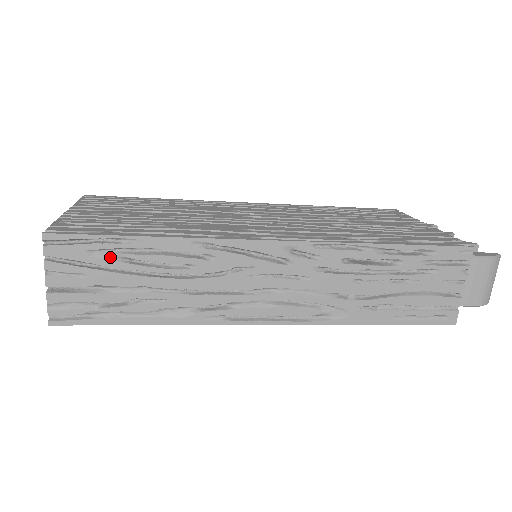
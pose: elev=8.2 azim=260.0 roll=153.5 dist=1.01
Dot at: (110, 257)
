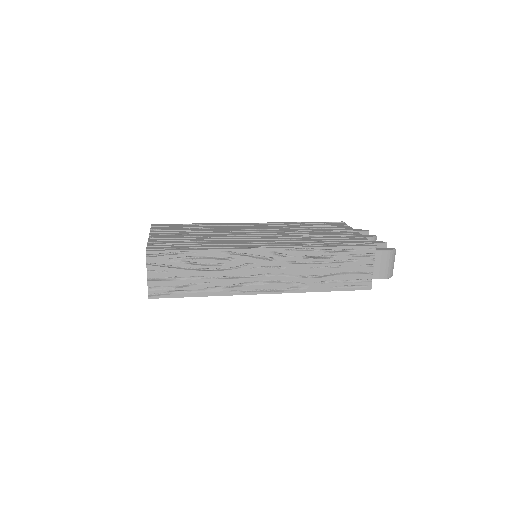
Dot at: (180, 261)
